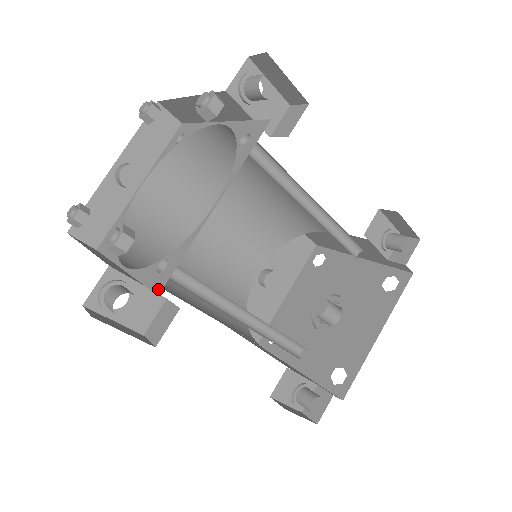
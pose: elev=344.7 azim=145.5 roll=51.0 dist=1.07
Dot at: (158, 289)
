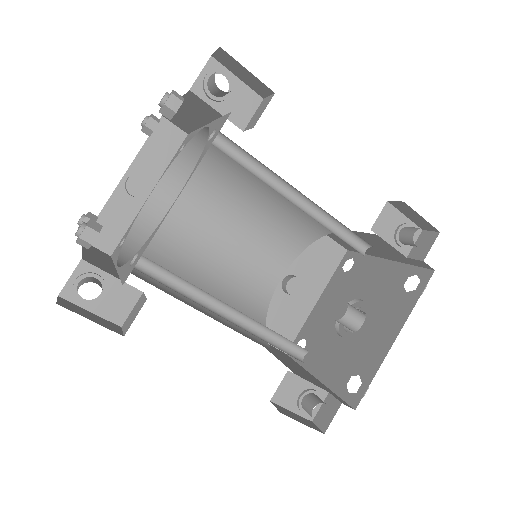
Dot at: (124, 280)
